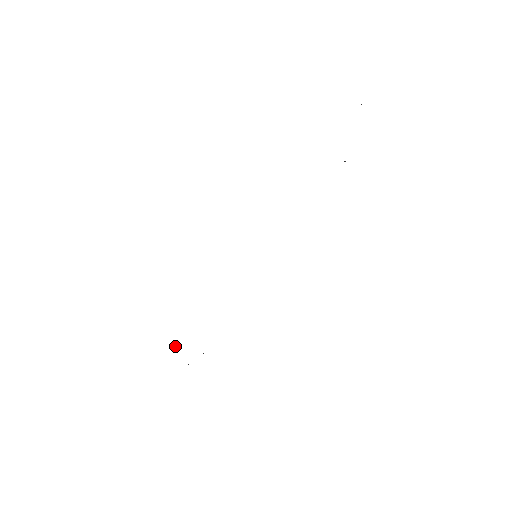
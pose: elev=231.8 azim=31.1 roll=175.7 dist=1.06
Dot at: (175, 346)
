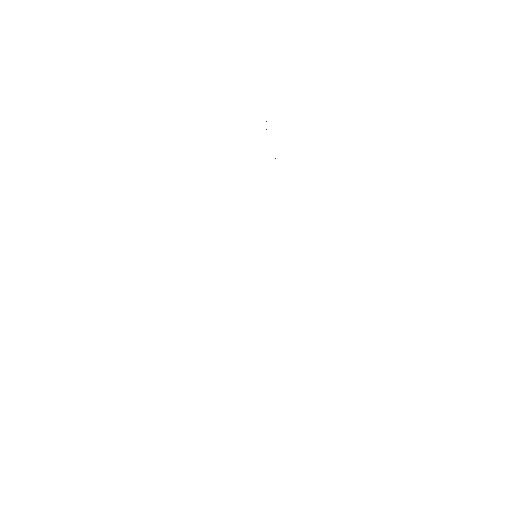
Dot at: occluded
